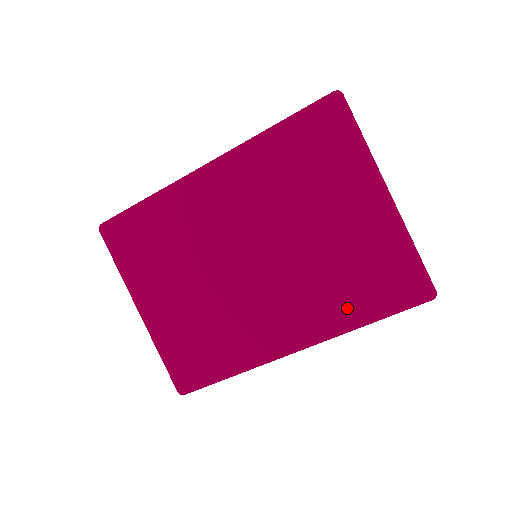
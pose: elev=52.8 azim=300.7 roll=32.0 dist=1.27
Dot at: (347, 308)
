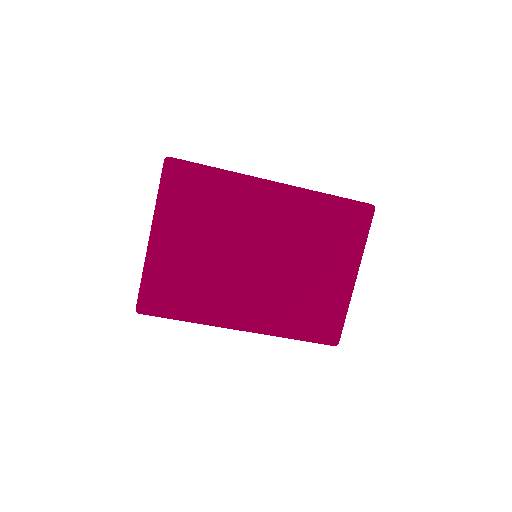
Dot at: (291, 324)
